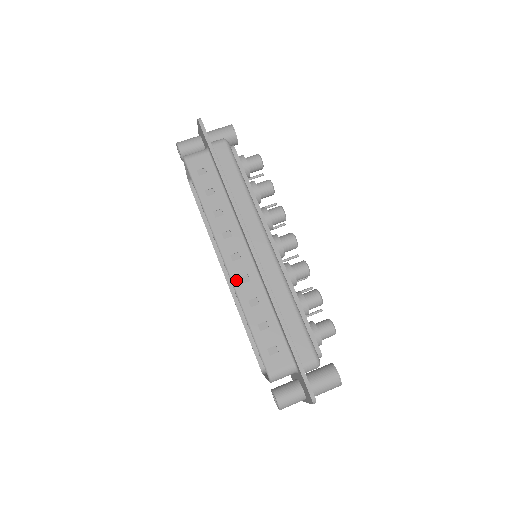
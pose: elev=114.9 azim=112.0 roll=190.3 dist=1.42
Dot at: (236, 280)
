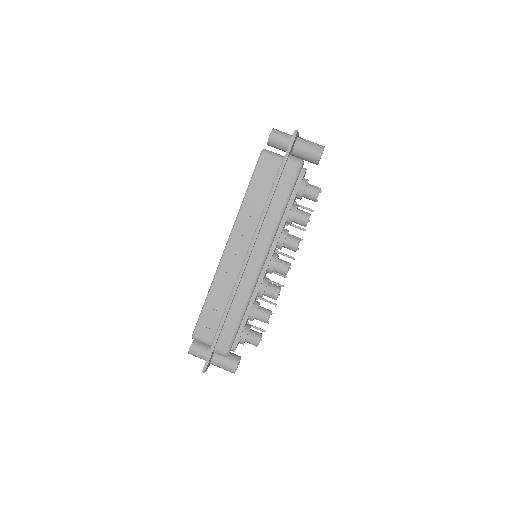
Dot at: (222, 266)
